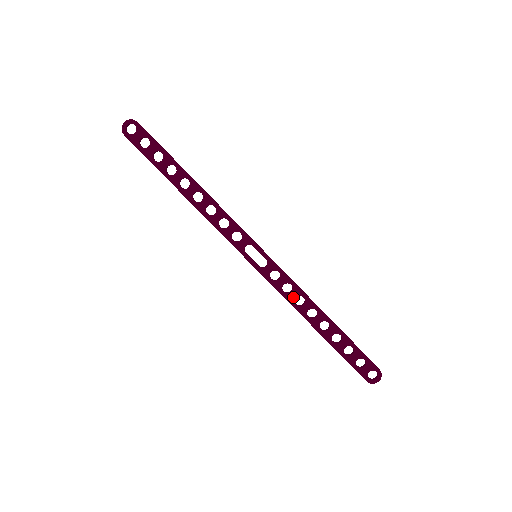
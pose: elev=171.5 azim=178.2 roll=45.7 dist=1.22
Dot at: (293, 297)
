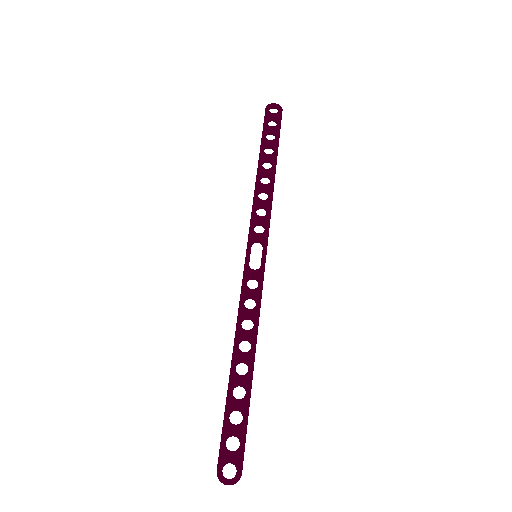
Dot at: (246, 315)
